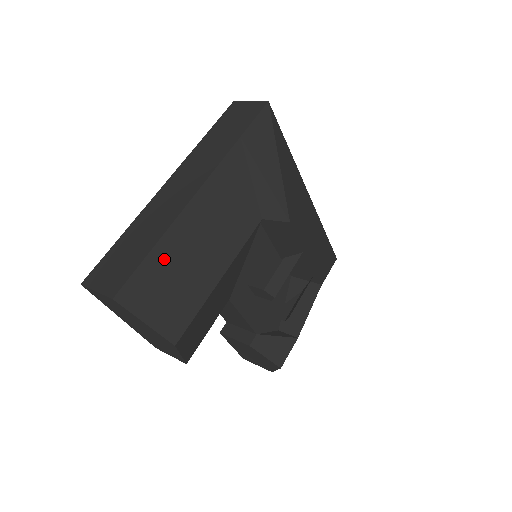
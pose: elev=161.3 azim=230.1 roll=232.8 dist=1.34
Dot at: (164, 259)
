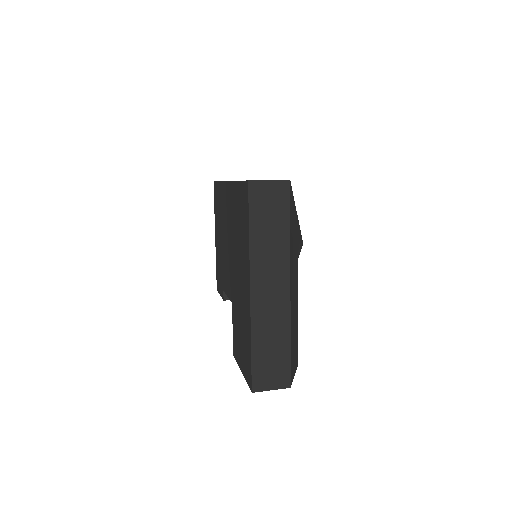
Dot at: (292, 343)
